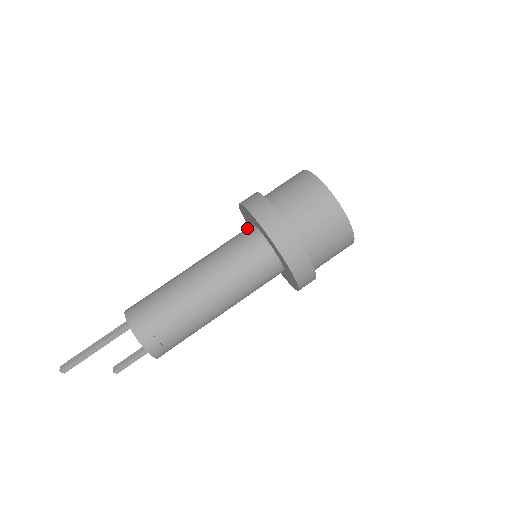
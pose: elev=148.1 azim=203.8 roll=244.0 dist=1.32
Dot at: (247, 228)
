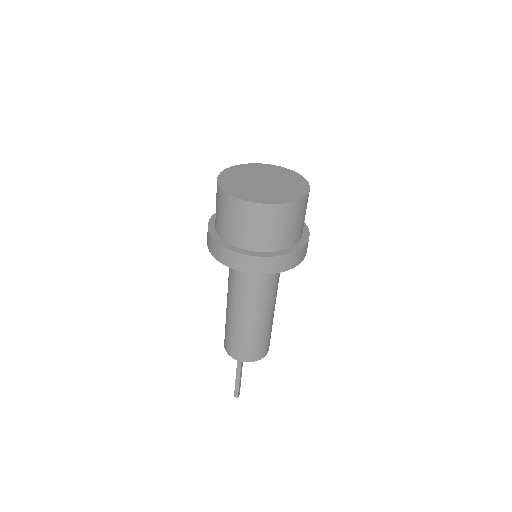
Dot at: occluded
